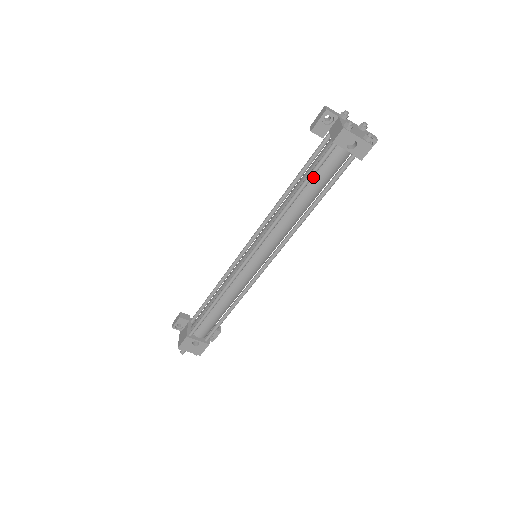
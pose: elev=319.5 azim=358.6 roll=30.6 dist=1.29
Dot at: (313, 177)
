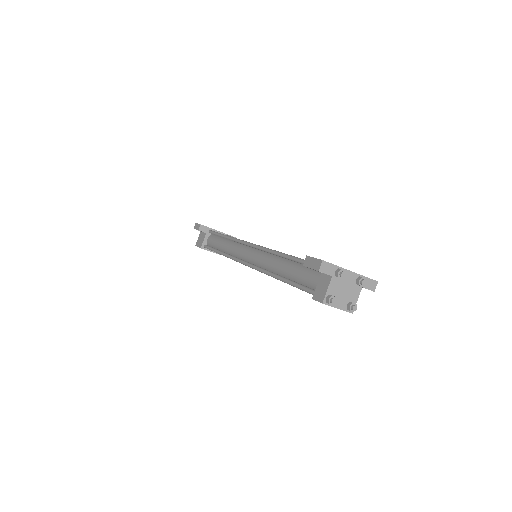
Dot at: (299, 283)
